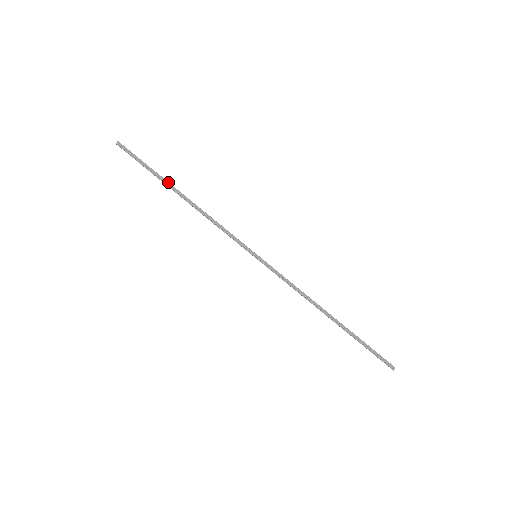
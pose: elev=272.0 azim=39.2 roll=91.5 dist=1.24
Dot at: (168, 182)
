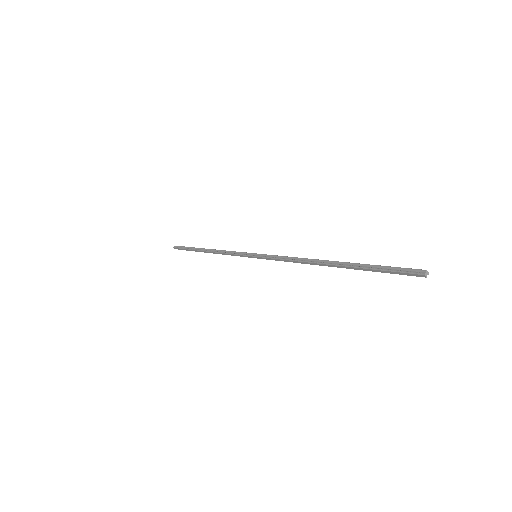
Dot at: (198, 248)
